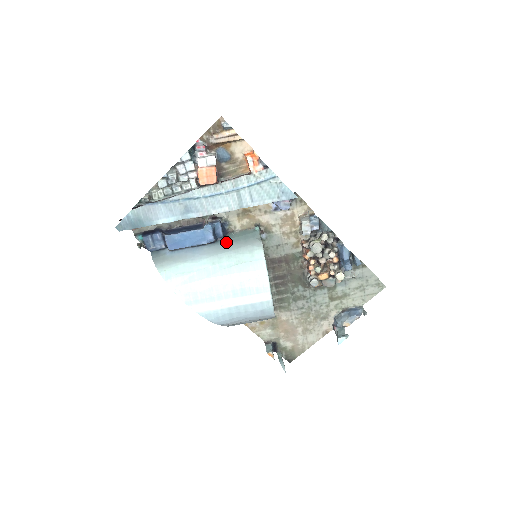
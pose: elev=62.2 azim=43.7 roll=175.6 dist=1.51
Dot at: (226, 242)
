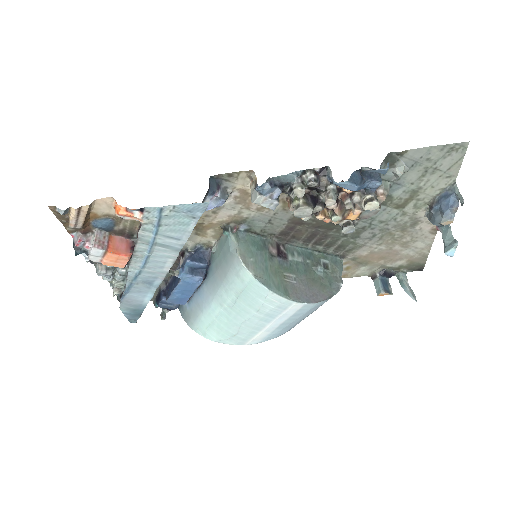
Dot at: (213, 271)
